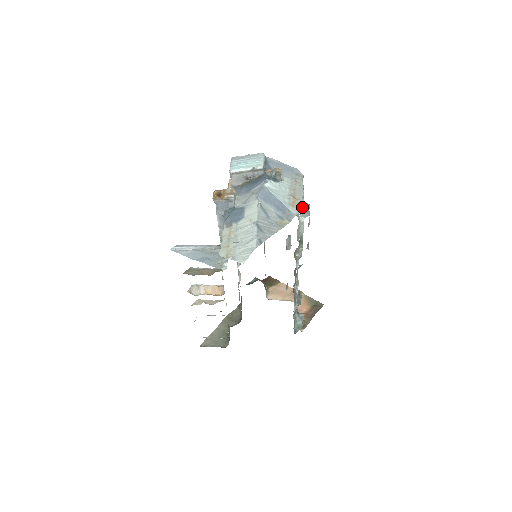
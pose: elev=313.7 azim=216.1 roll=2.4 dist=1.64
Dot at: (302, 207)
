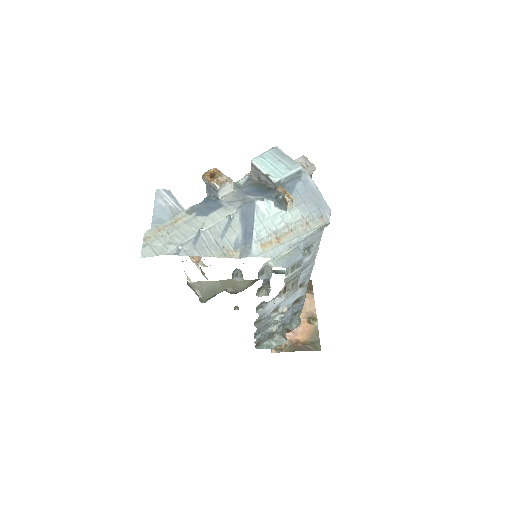
Dot at: (273, 254)
